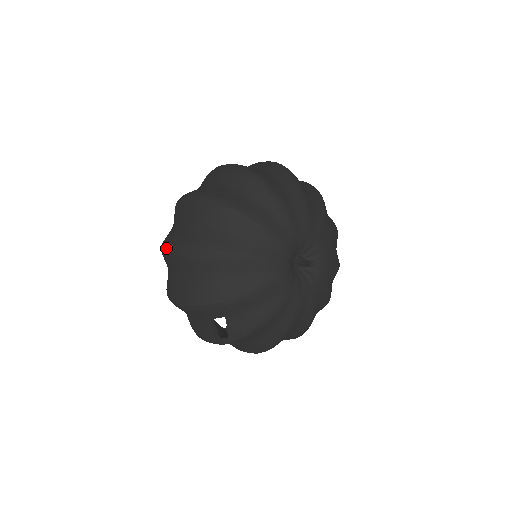
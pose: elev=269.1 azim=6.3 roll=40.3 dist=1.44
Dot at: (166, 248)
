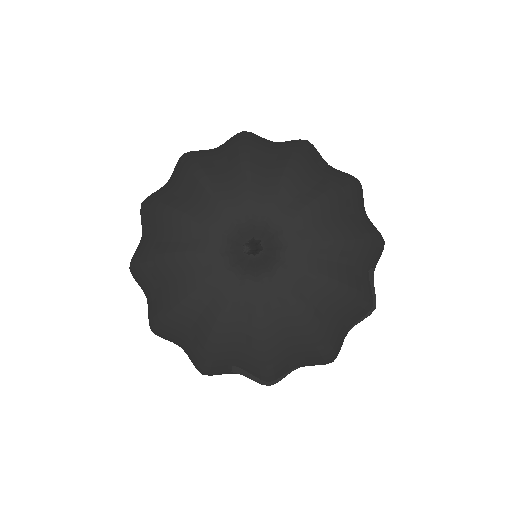
Dot at: occluded
